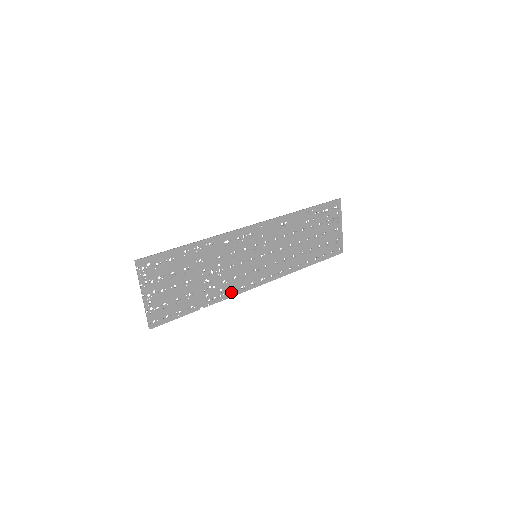
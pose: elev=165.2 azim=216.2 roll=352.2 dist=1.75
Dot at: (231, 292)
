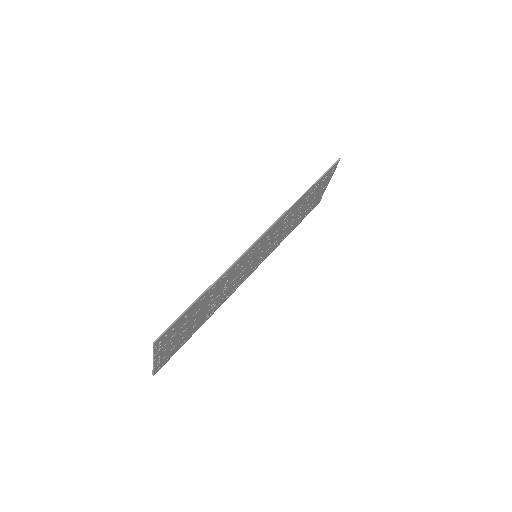
Dot at: (226, 297)
